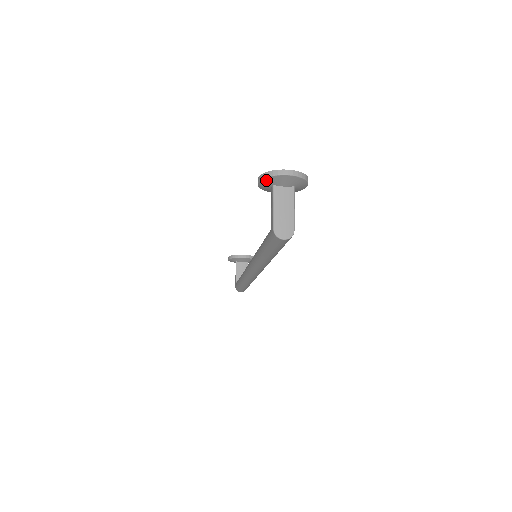
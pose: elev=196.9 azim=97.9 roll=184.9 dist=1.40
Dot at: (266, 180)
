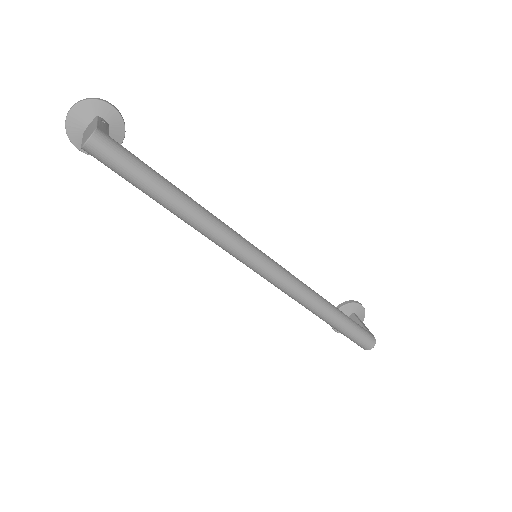
Dot at: (72, 137)
